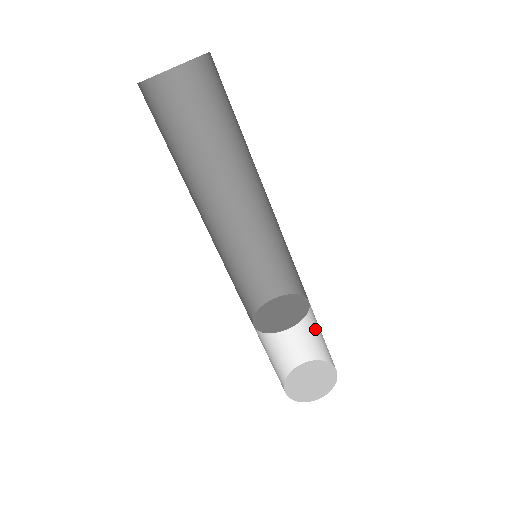
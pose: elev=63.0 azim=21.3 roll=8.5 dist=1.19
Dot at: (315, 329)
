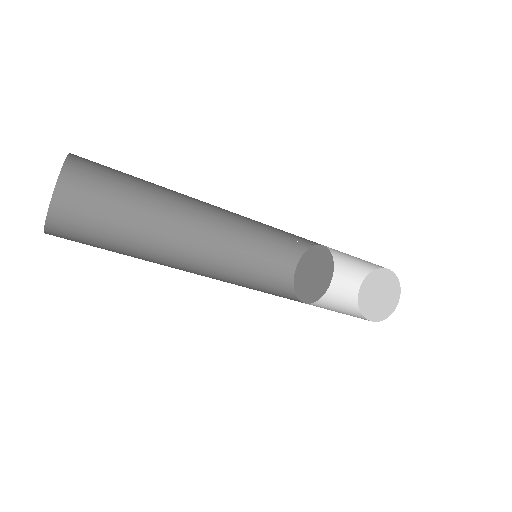
Dot at: (342, 260)
